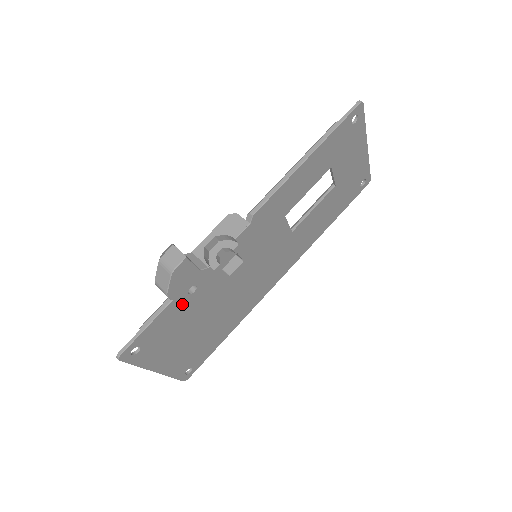
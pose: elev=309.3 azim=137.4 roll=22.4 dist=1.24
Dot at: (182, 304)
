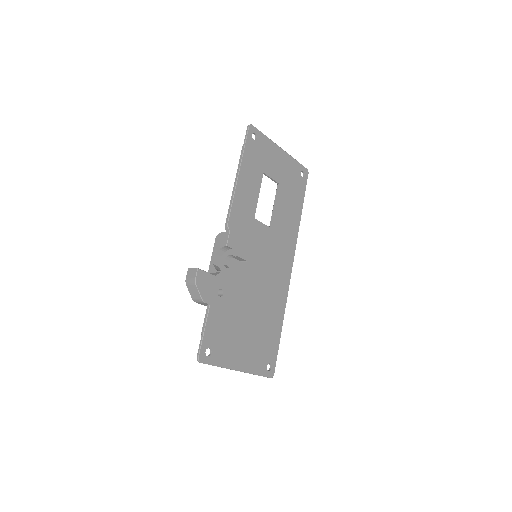
Dot at: (220, 306)
